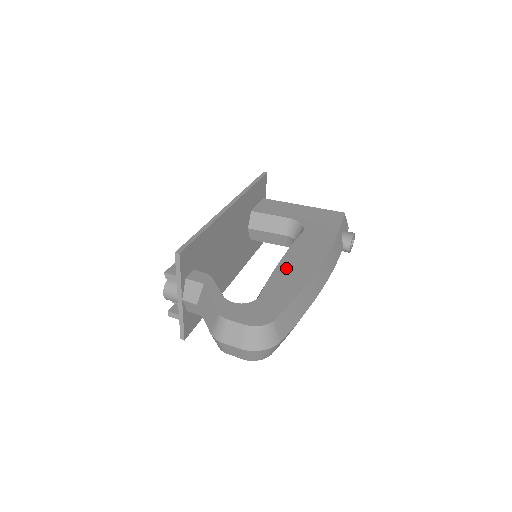
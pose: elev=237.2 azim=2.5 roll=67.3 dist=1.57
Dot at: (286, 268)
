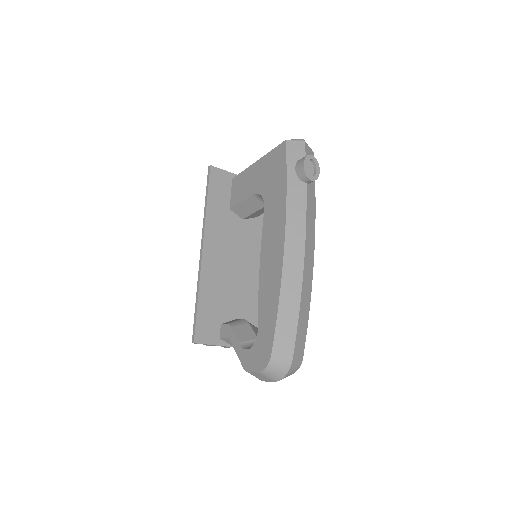
Dot at: (264, 278)
